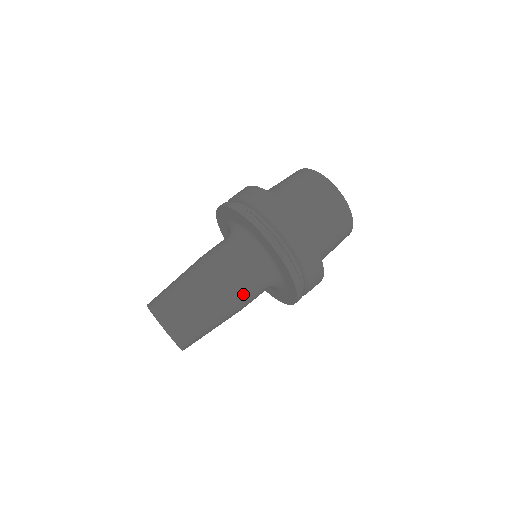
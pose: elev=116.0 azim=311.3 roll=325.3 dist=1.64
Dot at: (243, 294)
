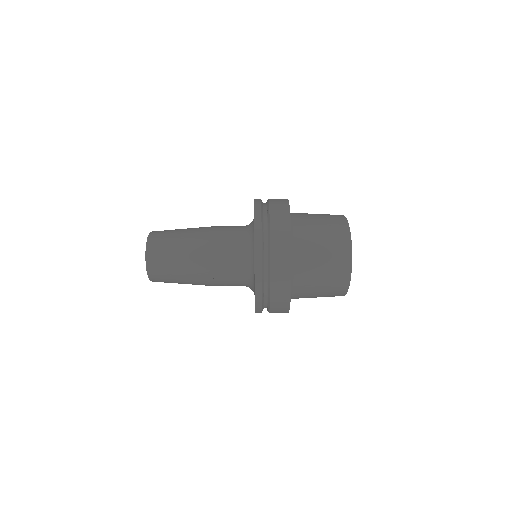
Dot at: (219, 285)
